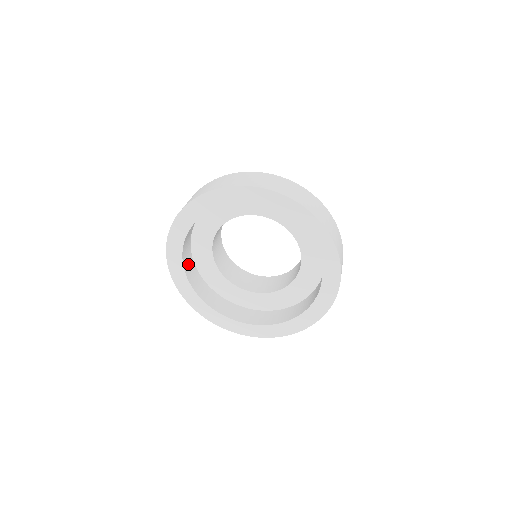
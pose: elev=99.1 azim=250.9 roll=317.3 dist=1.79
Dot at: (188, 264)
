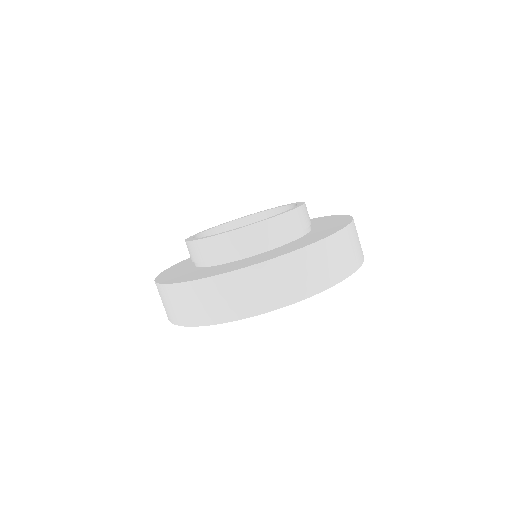
Dot at: occluded
